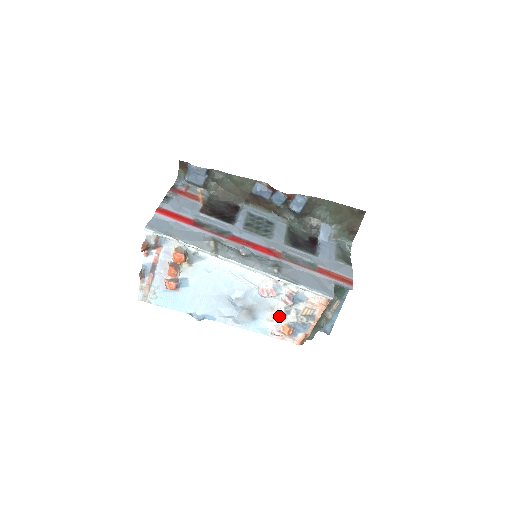
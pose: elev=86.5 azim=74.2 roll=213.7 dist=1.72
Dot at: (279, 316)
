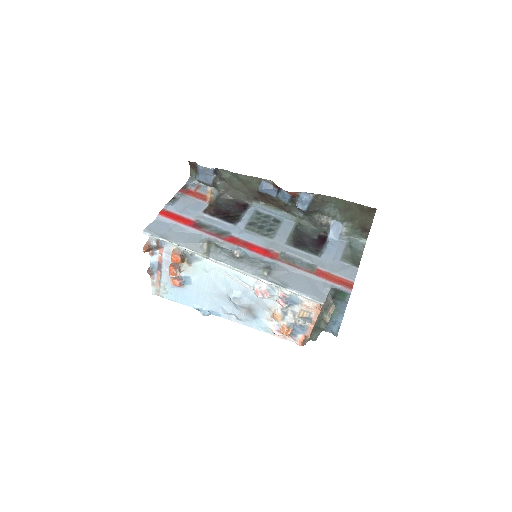
Dot at: (277, 317)
